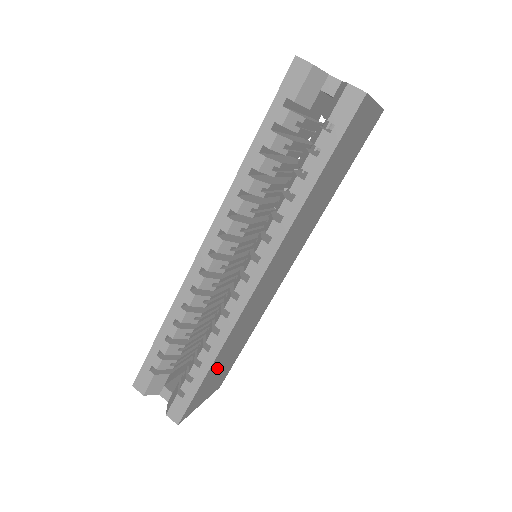
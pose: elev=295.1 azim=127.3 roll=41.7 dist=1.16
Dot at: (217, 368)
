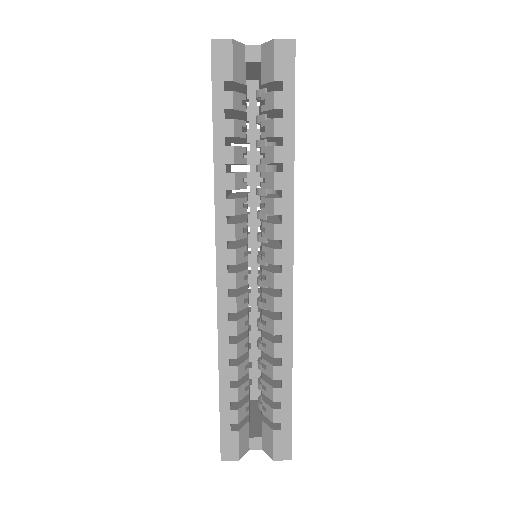
Dot at: occluded
